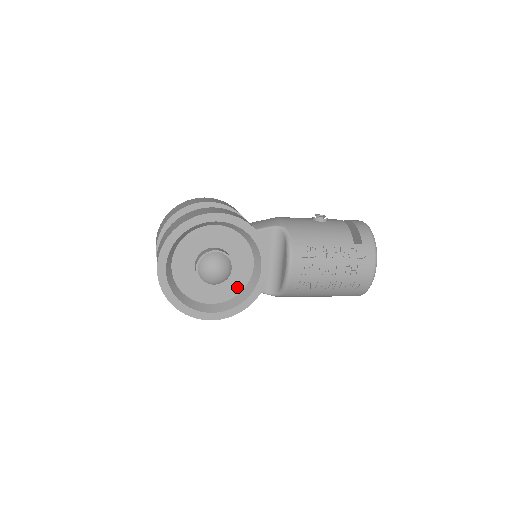
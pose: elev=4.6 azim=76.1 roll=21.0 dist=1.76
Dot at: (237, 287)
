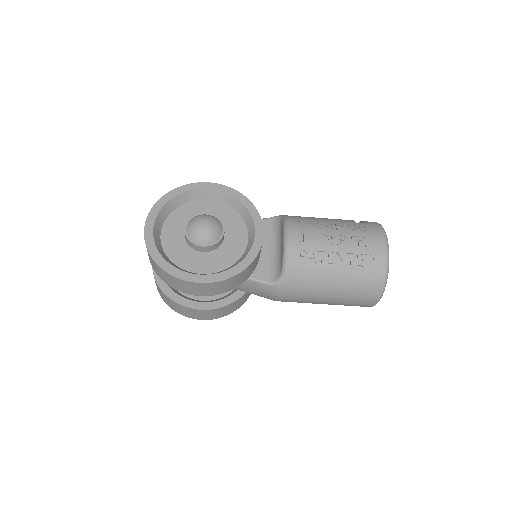
Dot at: (230, 258)
